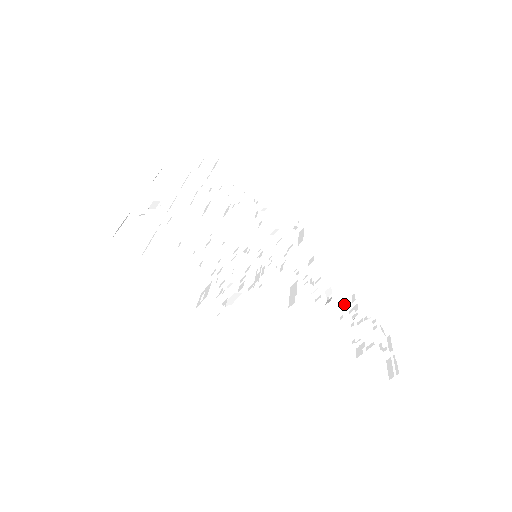
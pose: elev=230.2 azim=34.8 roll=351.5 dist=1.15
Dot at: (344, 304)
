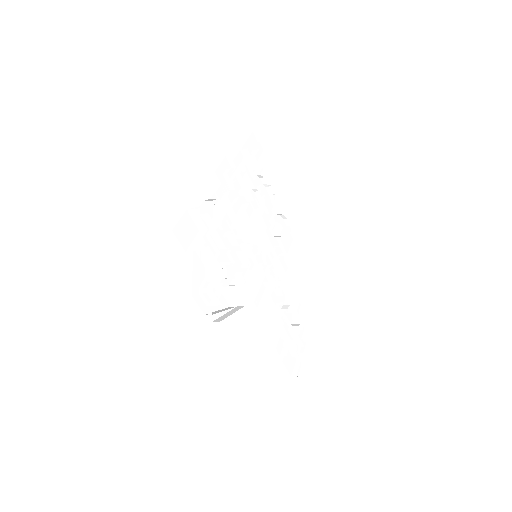
Dot at: (294, 312)
